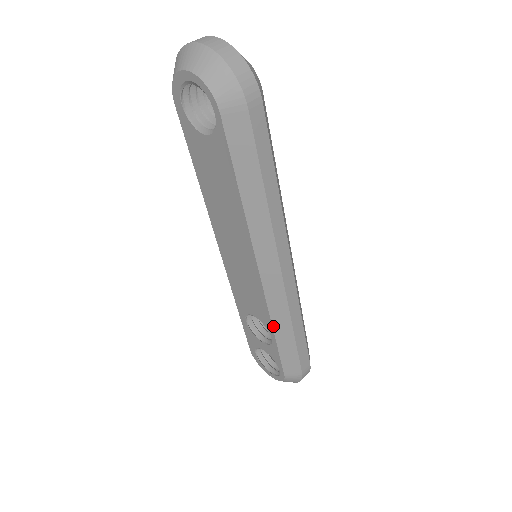
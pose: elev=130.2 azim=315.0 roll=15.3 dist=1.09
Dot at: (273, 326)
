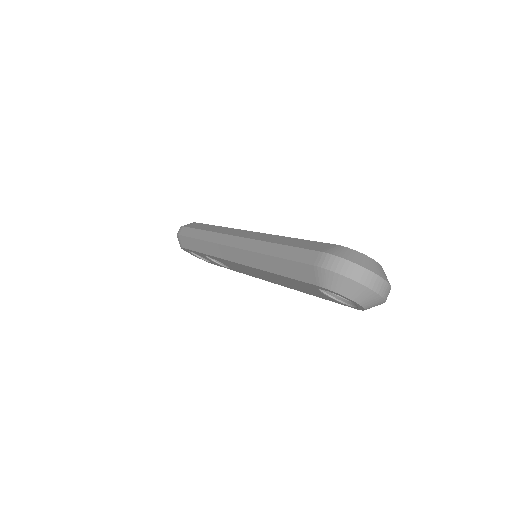
Dot at: (239, 272)
